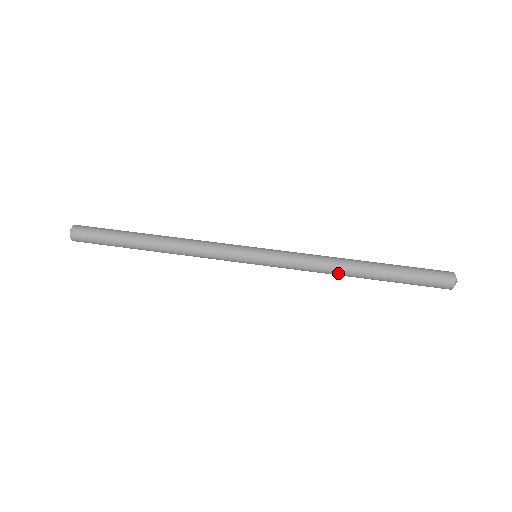
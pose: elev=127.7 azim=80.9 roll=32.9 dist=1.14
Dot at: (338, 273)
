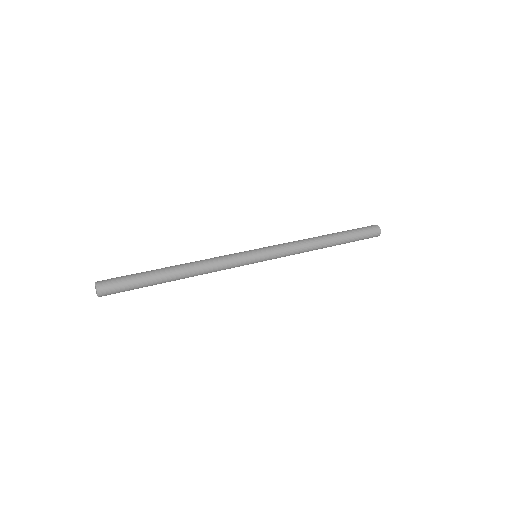
Dot at: (315, 244)
